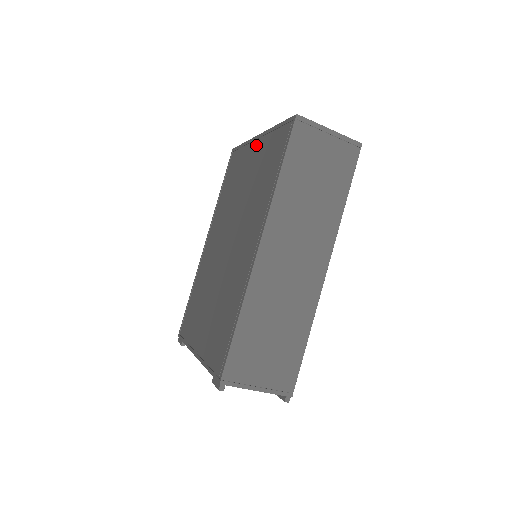
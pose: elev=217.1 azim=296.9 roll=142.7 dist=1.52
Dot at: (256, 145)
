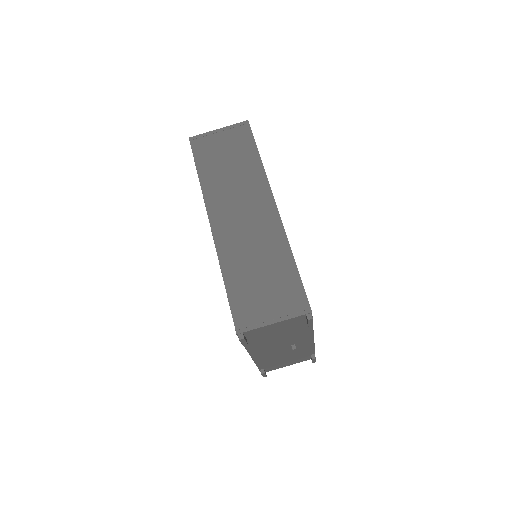
Dot at: occluded
